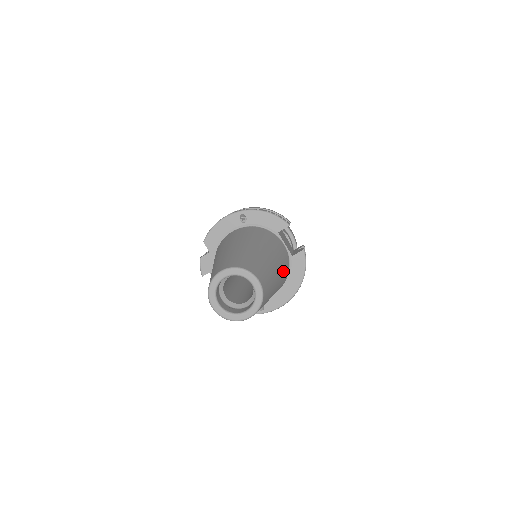
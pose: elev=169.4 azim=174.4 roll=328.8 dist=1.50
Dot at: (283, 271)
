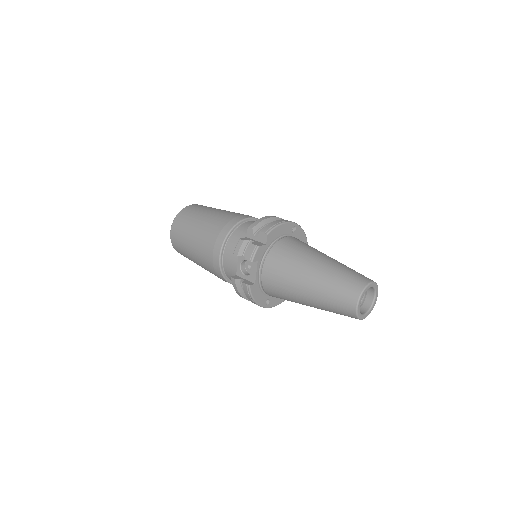
Dot at: occluded
